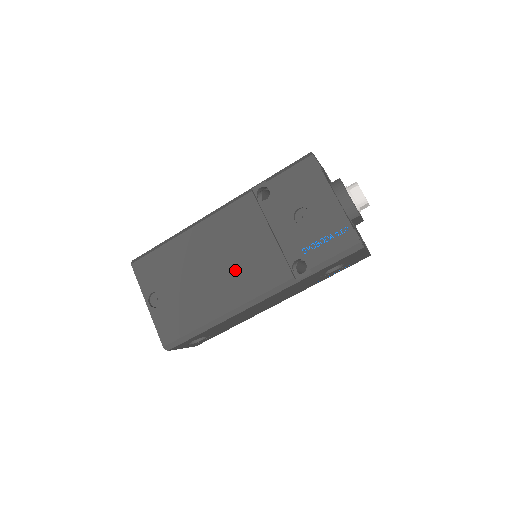
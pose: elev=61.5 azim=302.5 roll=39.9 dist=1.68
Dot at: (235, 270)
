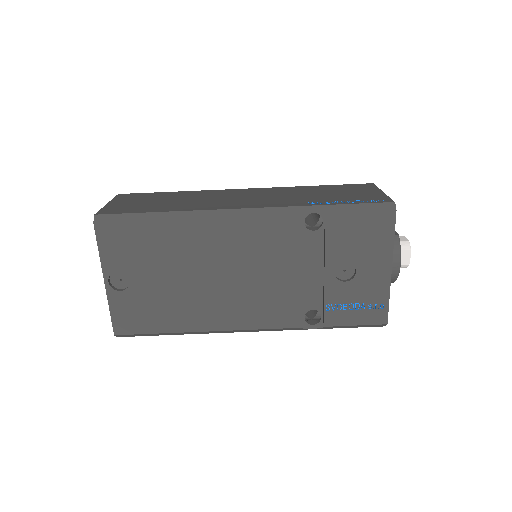
Dot at: (240, 293)
